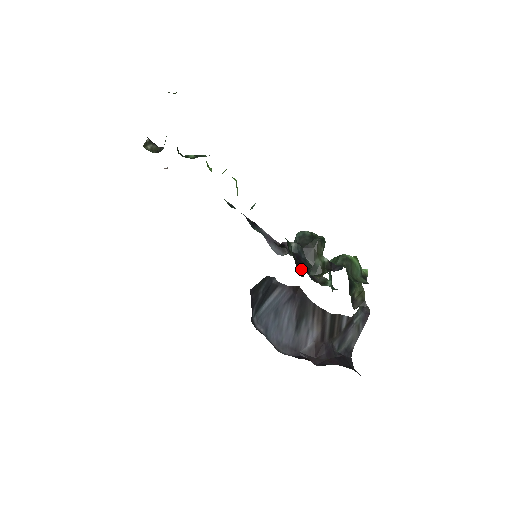
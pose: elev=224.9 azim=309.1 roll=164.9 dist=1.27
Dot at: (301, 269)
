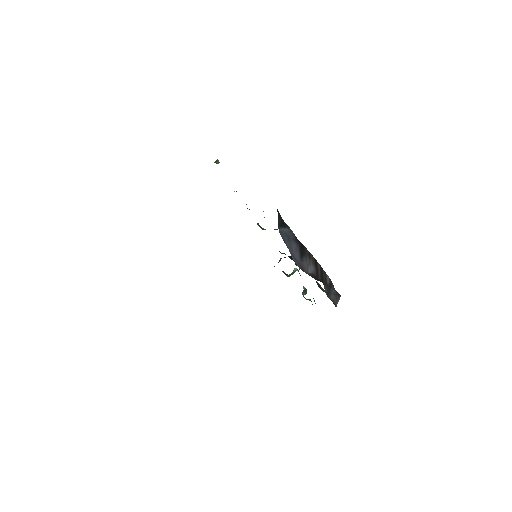
Dot at: occluded
